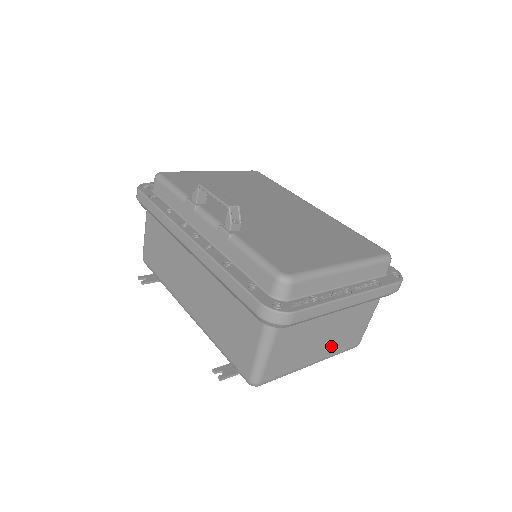
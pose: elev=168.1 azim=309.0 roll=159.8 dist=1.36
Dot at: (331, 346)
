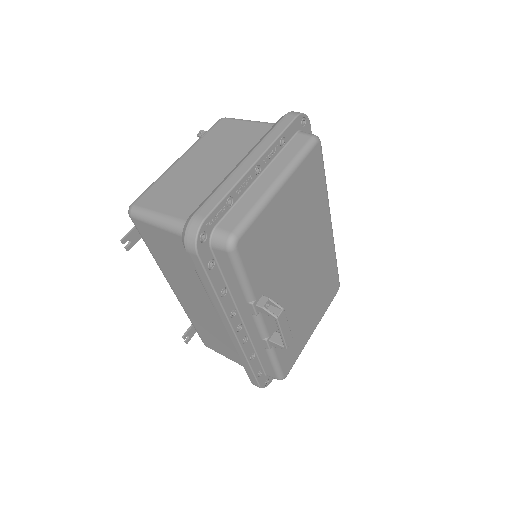
Dot at: occluded
